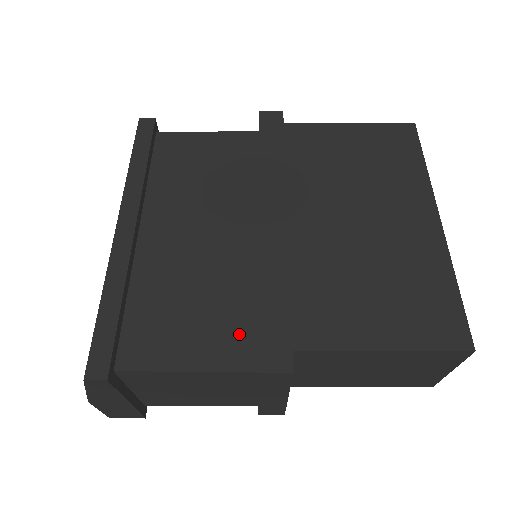
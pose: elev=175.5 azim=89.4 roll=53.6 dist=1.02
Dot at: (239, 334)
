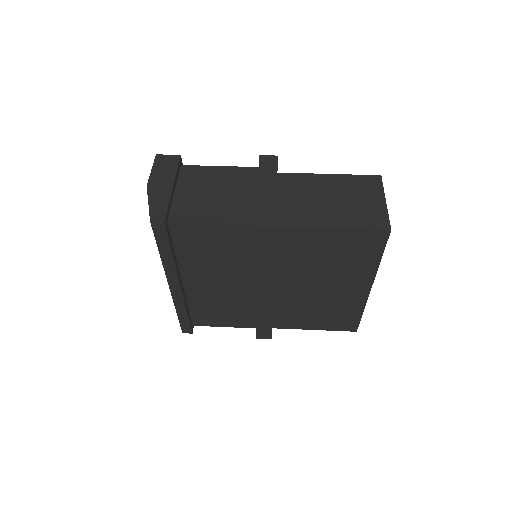
Dot at: (248, 319)
